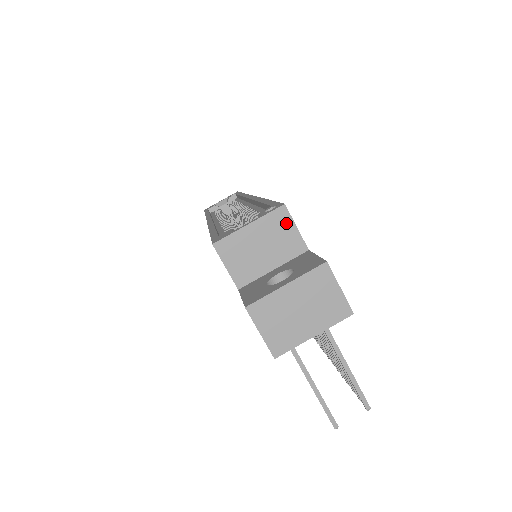
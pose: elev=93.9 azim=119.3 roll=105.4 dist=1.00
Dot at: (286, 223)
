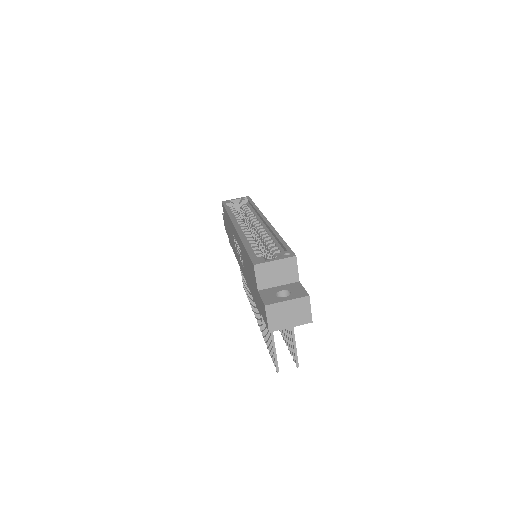
Dot at: (293, 265)
